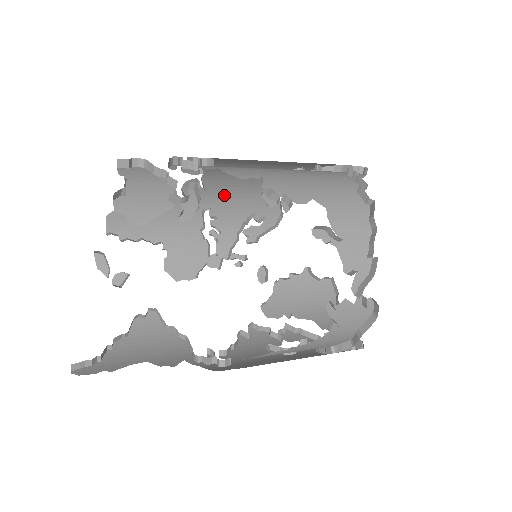
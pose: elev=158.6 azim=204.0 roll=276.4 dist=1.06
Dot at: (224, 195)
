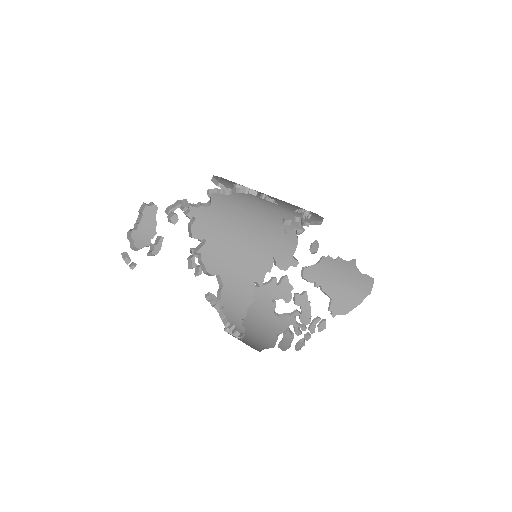
Dot at: occluded
